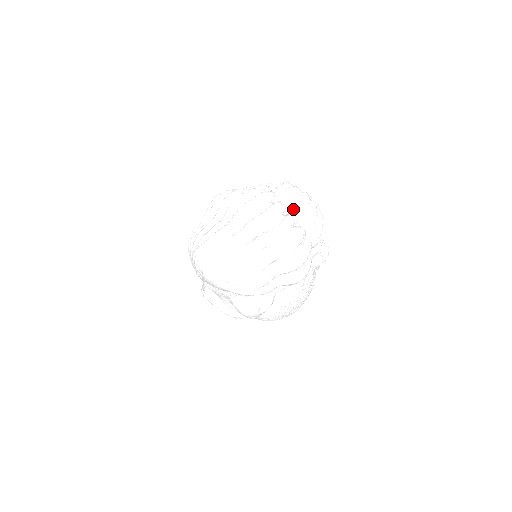
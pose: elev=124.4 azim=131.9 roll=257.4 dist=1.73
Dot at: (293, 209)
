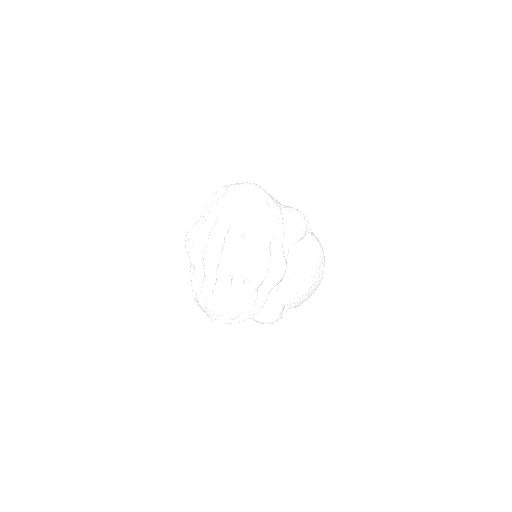
Dot at: (230, 221)
